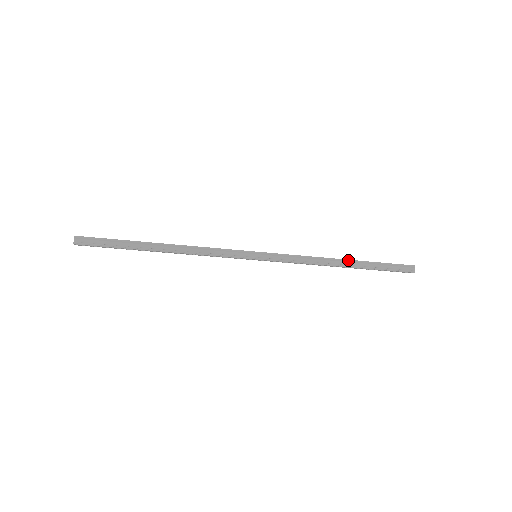
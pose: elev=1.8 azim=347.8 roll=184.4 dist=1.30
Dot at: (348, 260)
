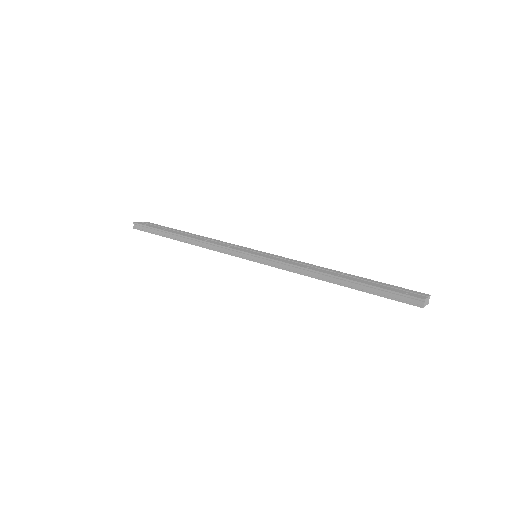
Dot at: (337, 277)
